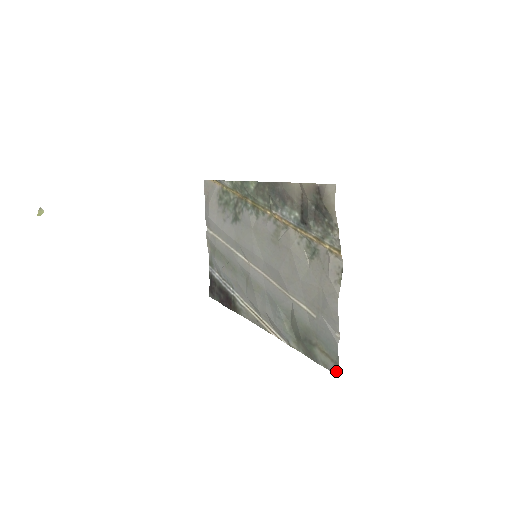
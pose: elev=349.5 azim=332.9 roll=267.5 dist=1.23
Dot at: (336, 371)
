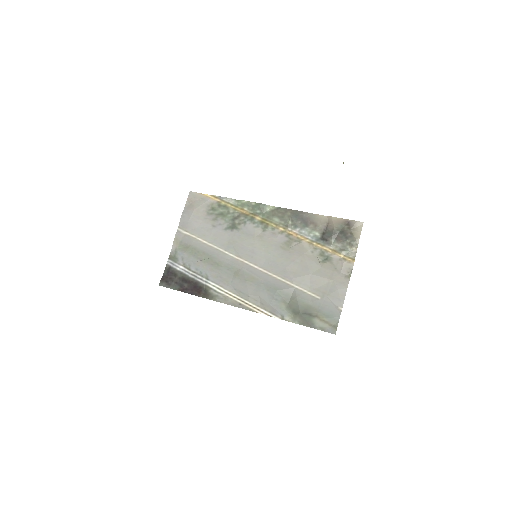
Dot at: (334, 331)
